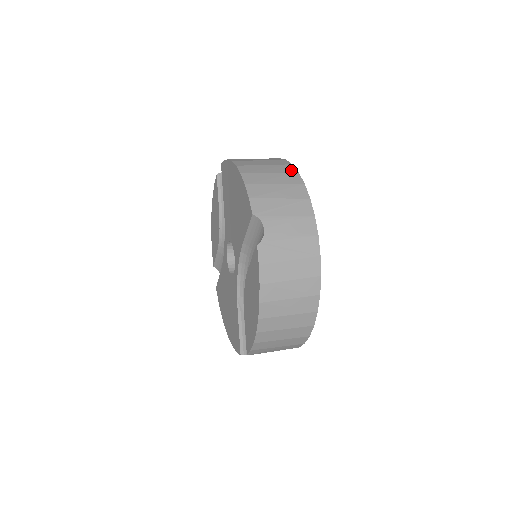
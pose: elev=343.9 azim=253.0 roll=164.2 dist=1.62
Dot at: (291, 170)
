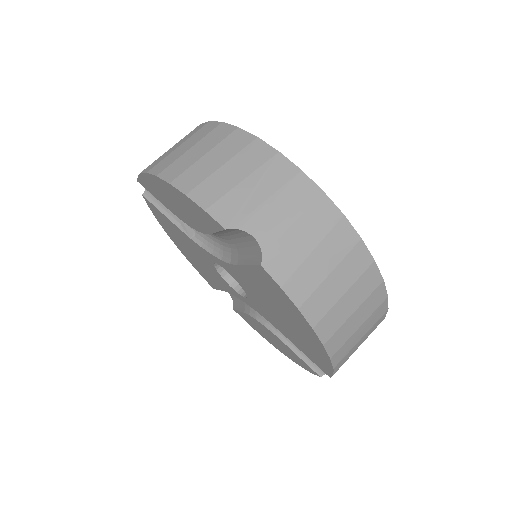
Dot at: (381, 299)
